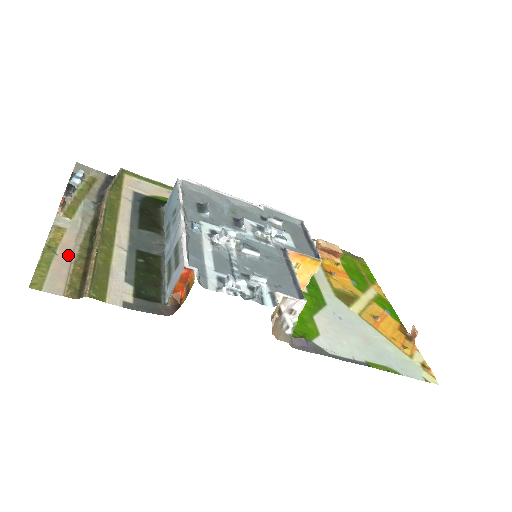
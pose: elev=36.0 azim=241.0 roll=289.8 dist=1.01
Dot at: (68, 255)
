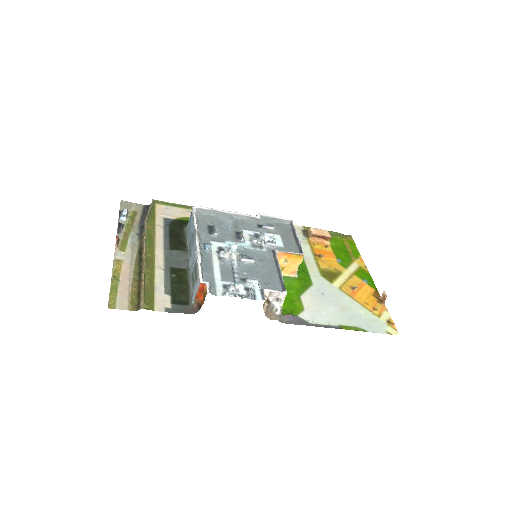
Dot at: (127, 280)
